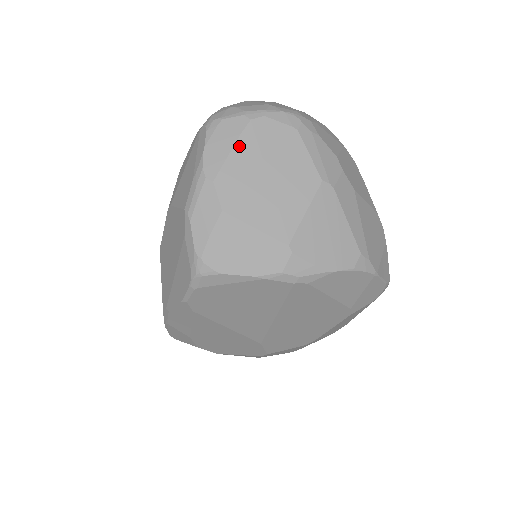
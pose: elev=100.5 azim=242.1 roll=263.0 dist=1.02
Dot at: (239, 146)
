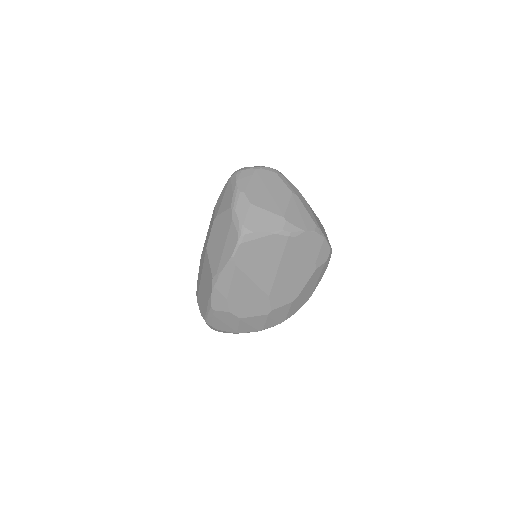
Dot at: (253, 179)
